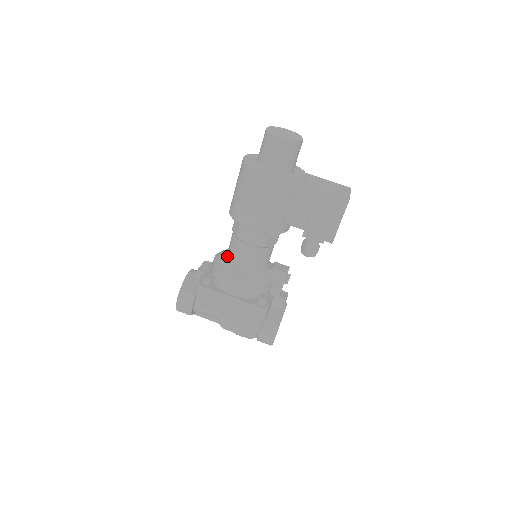
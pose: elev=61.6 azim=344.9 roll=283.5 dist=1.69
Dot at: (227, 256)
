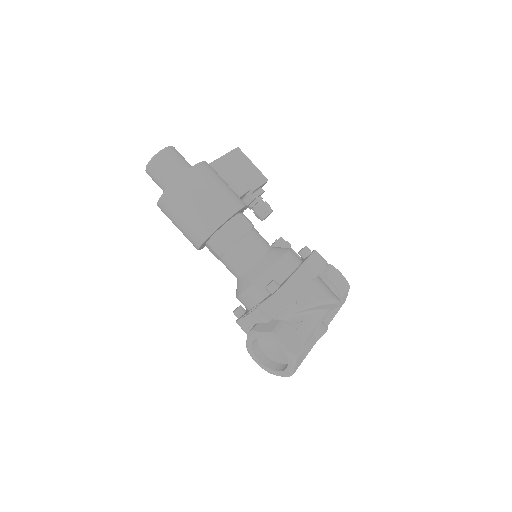
Dot at: (250, 268)
